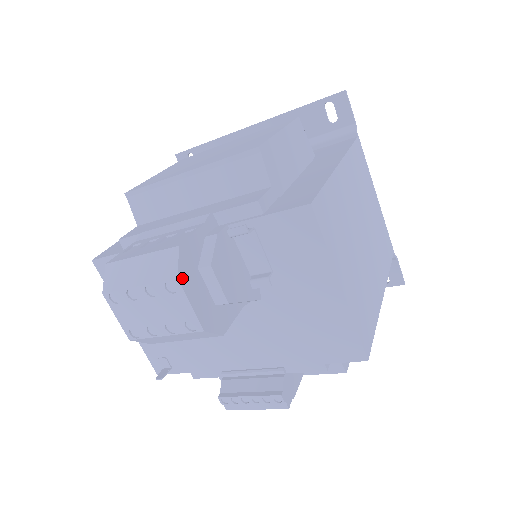
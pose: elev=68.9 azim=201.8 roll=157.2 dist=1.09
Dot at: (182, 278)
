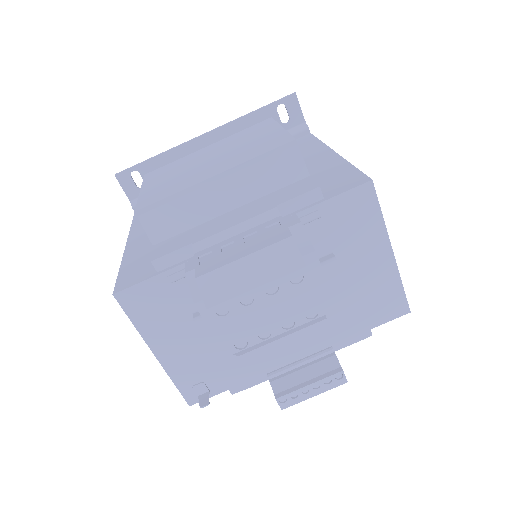
Dot at: (305, 266)
